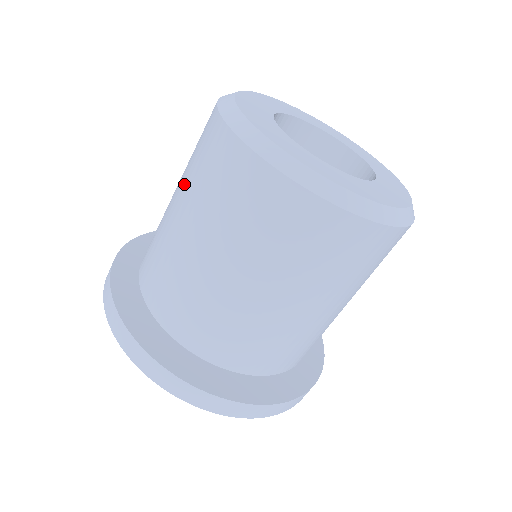
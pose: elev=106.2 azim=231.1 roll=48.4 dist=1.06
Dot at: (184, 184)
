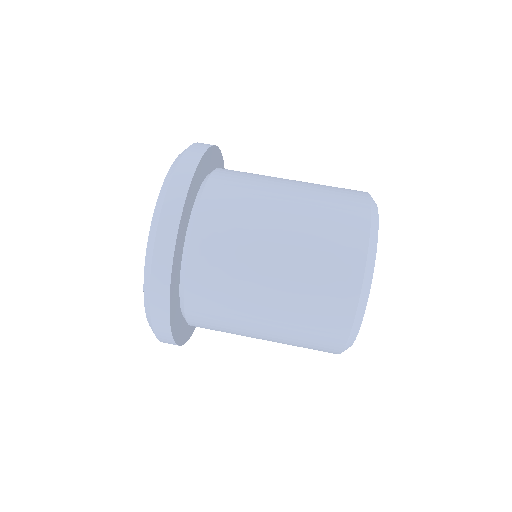
Dot at: (304, 219)
